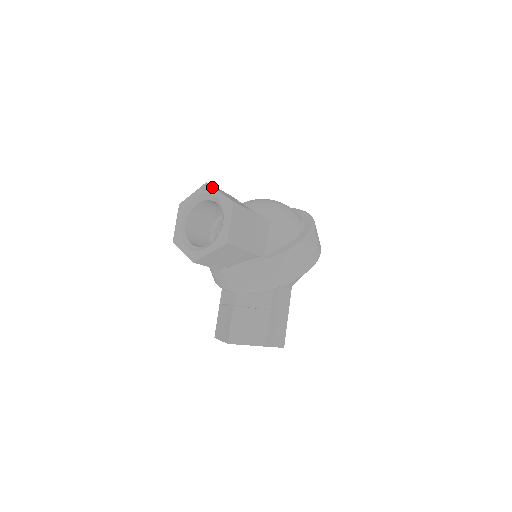
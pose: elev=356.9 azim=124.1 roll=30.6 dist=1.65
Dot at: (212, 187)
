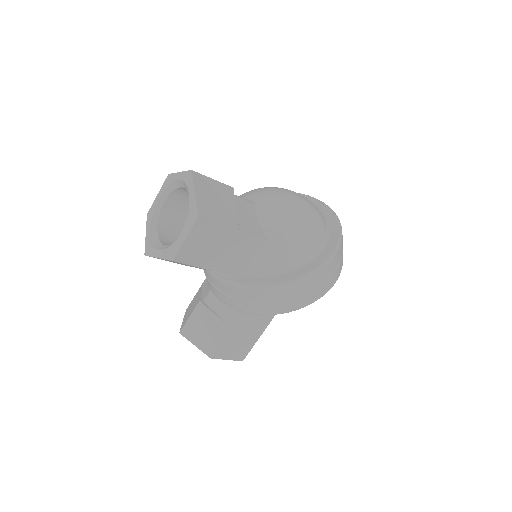
Dot at: (192, 181)
